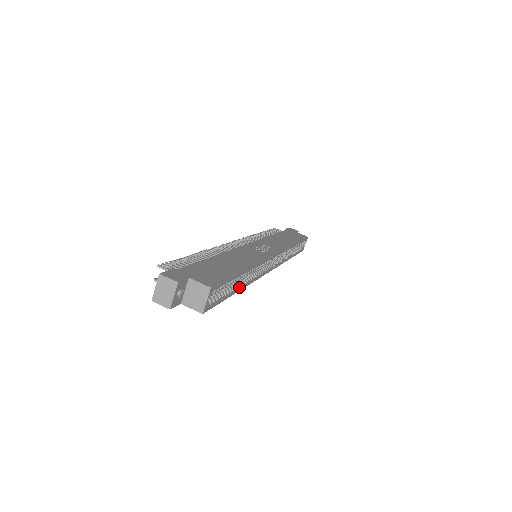
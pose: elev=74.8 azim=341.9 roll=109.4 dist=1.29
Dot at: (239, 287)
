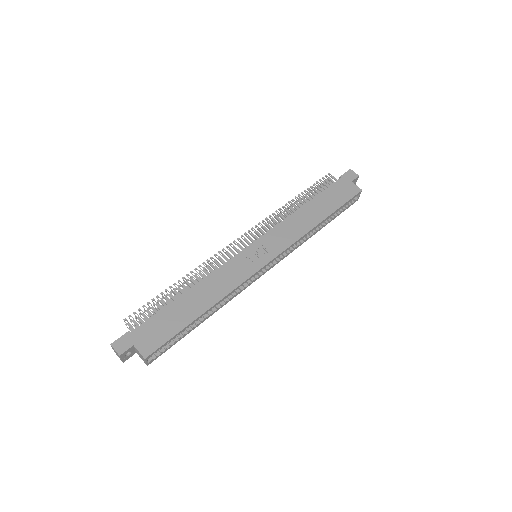
Dot at: (203, 320)
